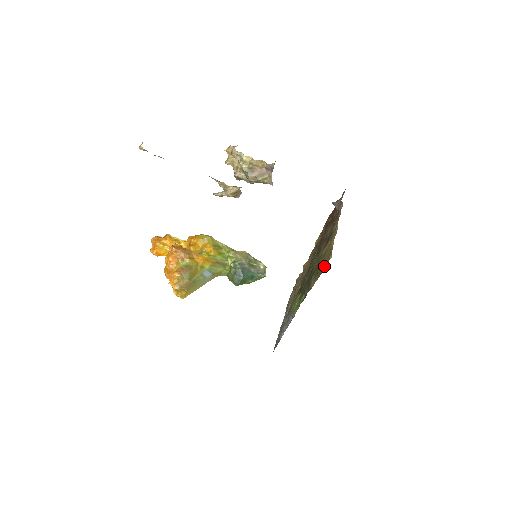
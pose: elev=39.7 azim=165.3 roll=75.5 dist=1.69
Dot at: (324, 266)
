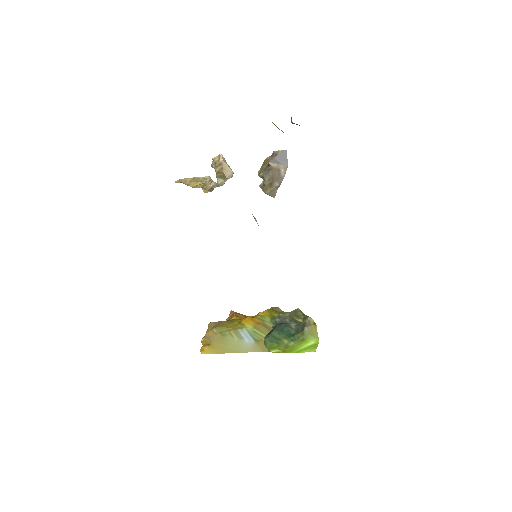
Dot at: occluded
